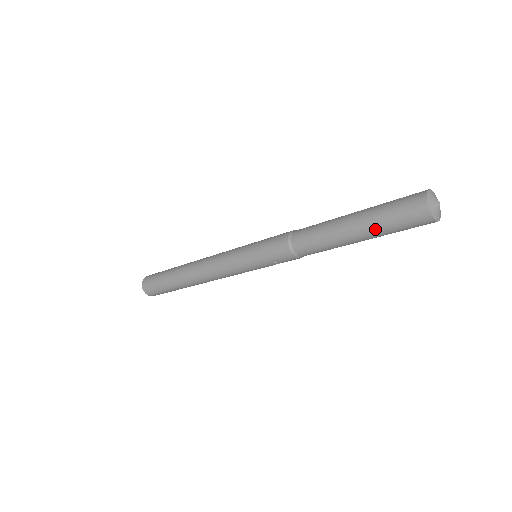
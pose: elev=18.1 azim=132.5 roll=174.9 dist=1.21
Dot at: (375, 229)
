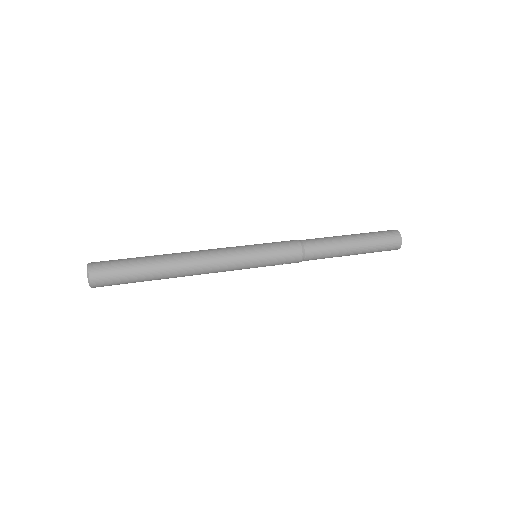
Dot at: (368, 248)
